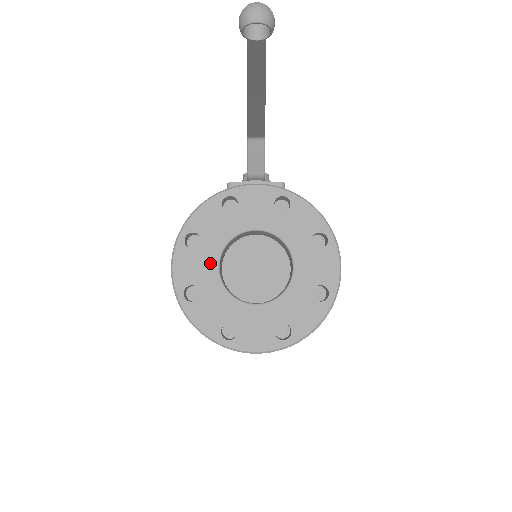
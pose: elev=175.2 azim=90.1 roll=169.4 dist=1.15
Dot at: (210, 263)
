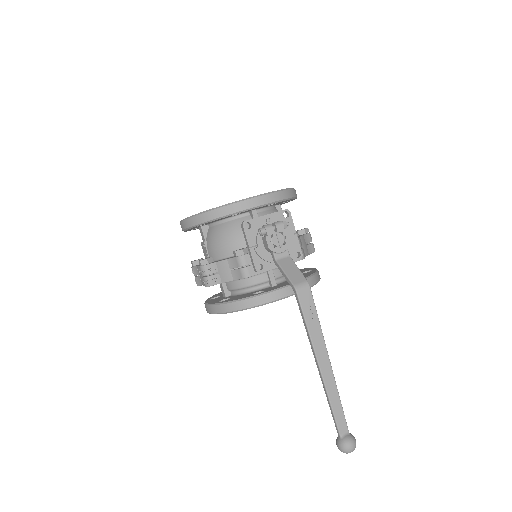
Dot at: occluded
